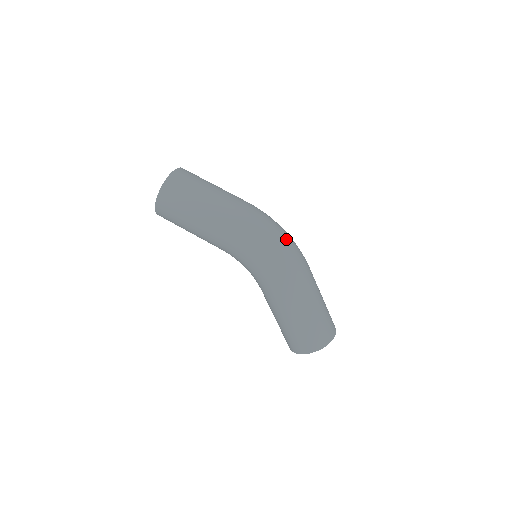
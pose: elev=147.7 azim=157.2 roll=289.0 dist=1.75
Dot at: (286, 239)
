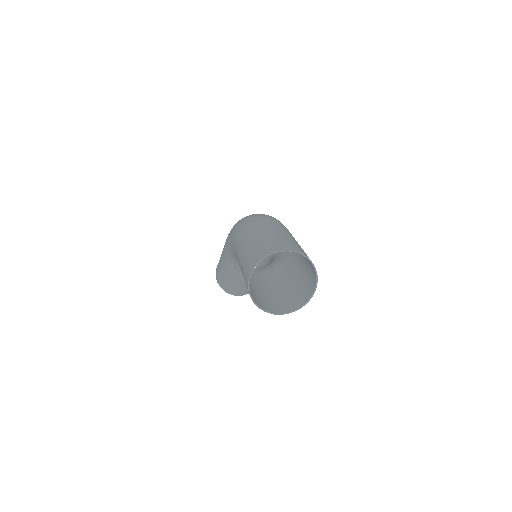
Dot at: occluded
